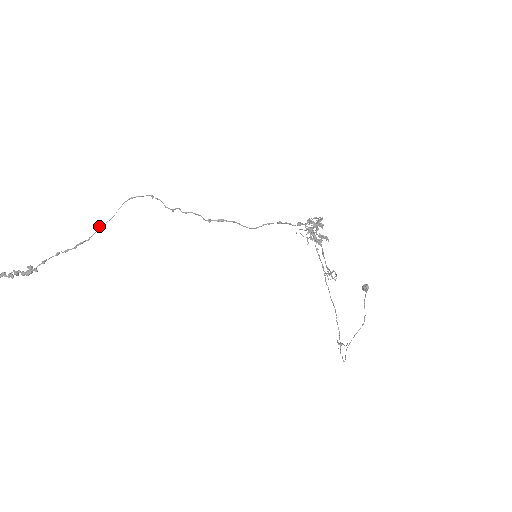
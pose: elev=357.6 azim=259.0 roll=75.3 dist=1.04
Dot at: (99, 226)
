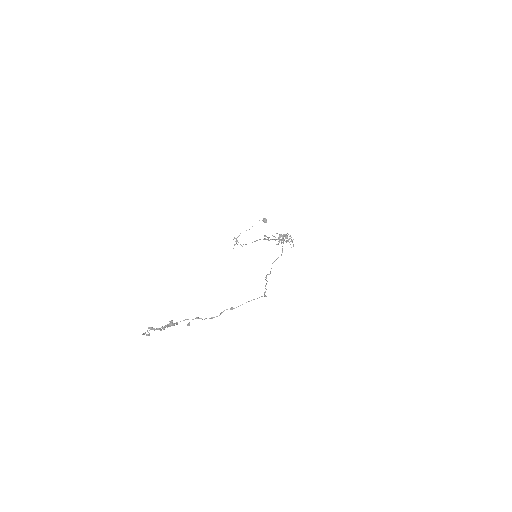
Dot at: (231, 309)
